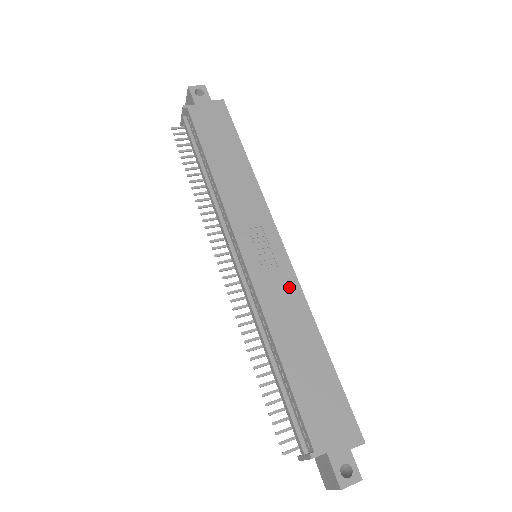
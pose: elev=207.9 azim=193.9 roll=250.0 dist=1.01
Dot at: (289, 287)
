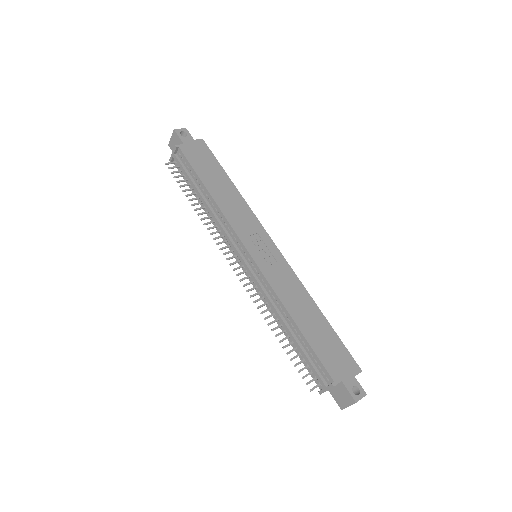
Dot at: (288, 274)
